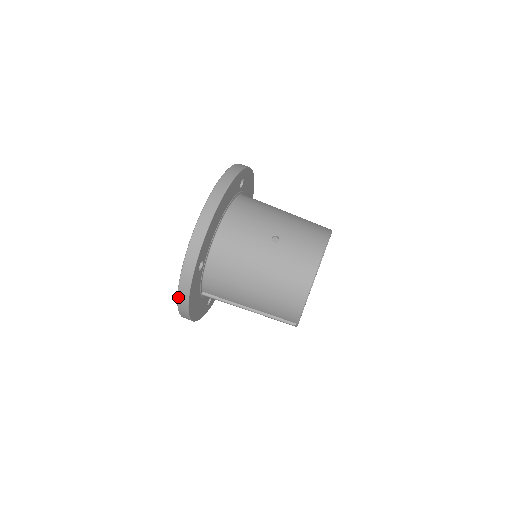
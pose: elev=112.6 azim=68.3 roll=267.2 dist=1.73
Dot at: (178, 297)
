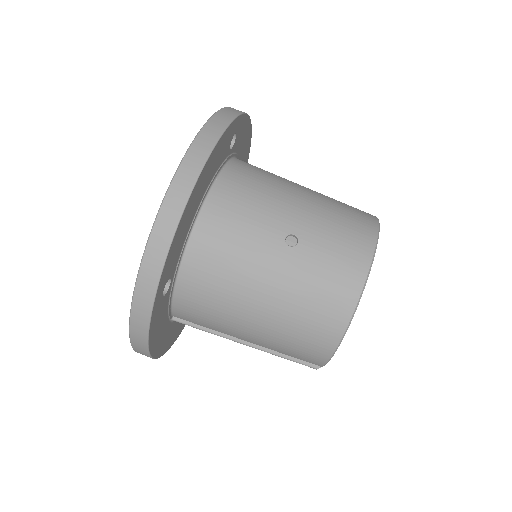
Dot at: (130, 337)
